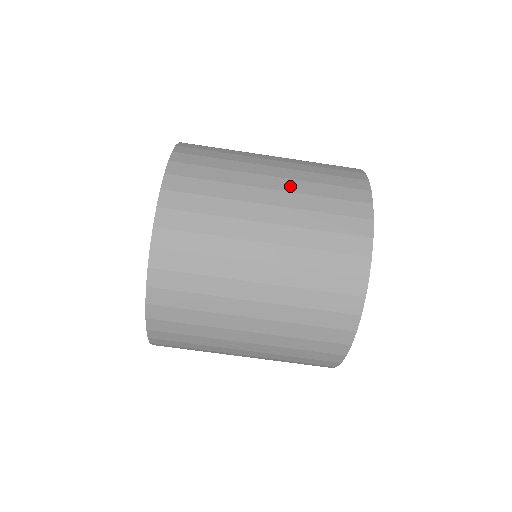
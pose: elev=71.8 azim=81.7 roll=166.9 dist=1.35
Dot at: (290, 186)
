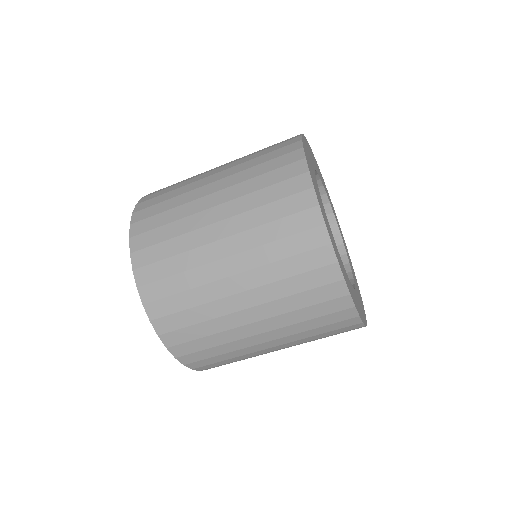
Dot at: (247, 262)
